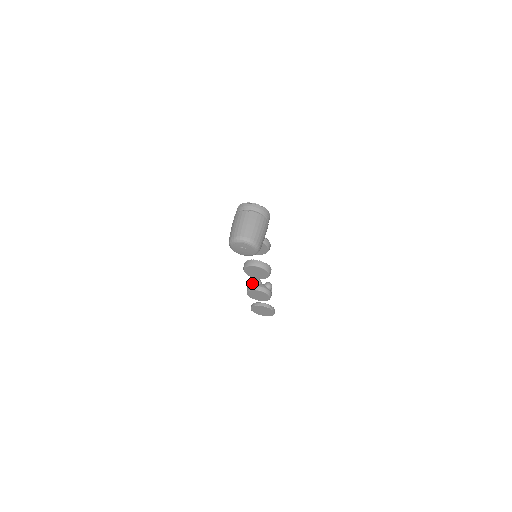
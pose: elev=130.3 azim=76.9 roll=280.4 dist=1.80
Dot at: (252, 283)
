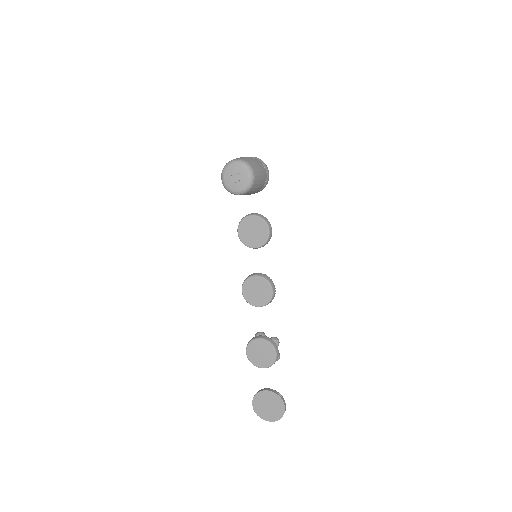
Dot at: occluded
